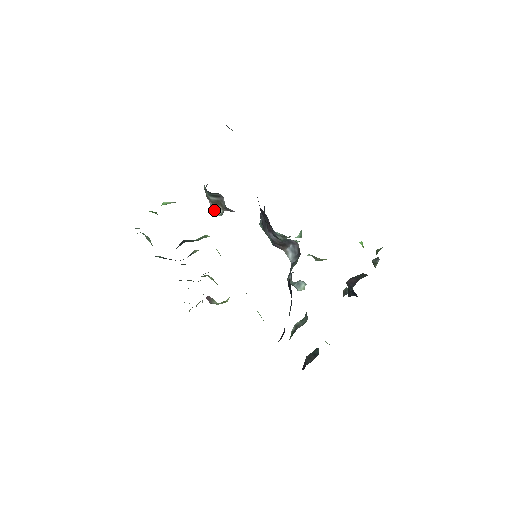
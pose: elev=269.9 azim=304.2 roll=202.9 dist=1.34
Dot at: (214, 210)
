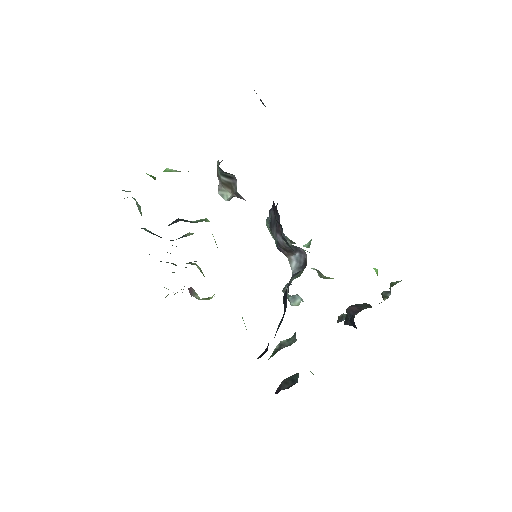
Dot at: (222, 192)
